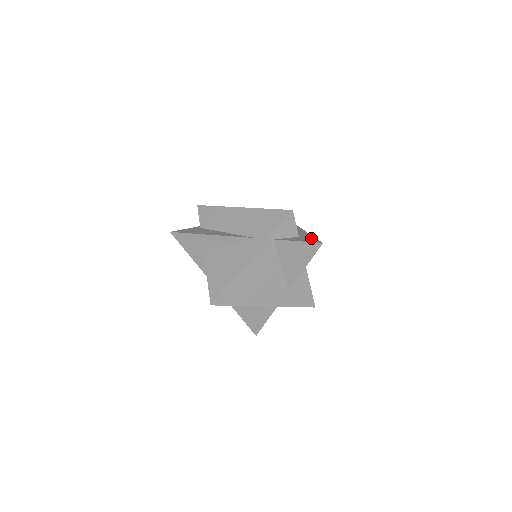
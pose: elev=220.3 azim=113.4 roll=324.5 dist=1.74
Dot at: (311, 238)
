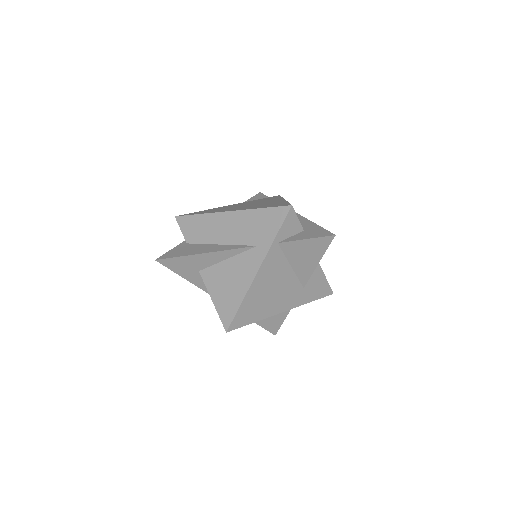
Dot at: (319, 230)
